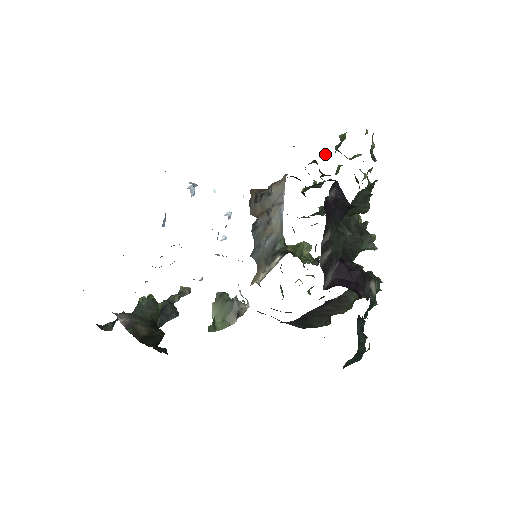
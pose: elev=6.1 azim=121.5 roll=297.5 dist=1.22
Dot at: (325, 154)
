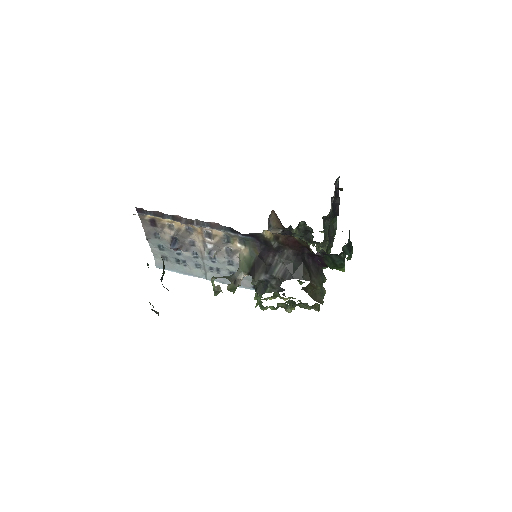
Dot at: occluded
